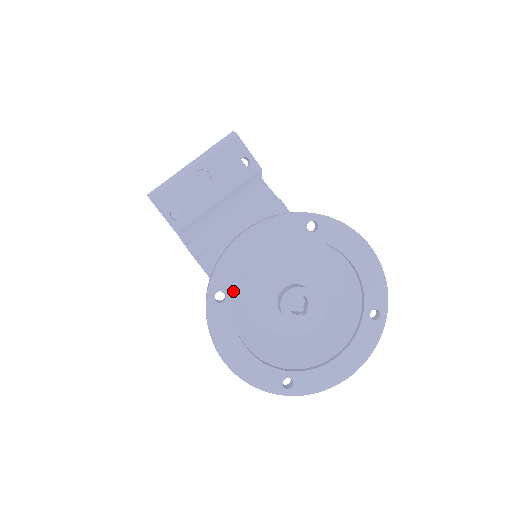
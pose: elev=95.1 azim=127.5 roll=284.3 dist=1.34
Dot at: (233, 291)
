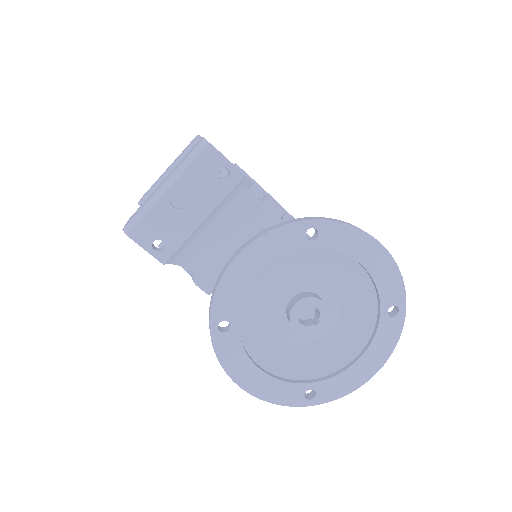
Dot at: (237, 318)
